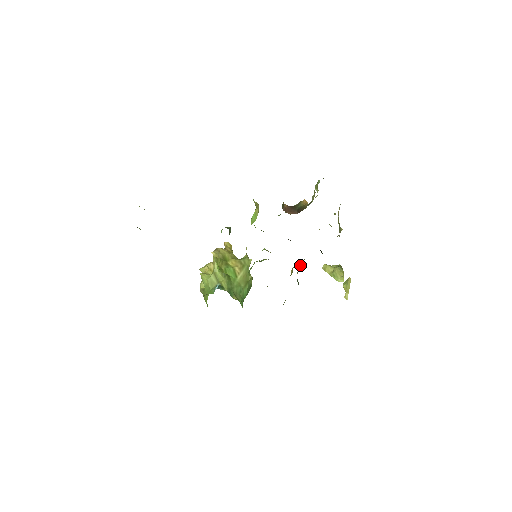
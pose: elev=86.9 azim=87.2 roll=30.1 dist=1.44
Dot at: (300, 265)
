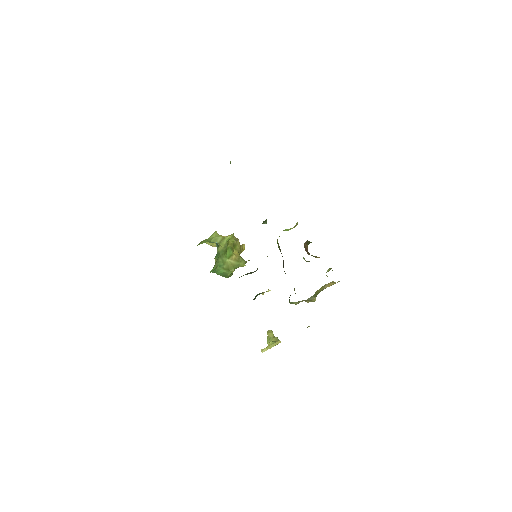
Dot at: (270, 290)
